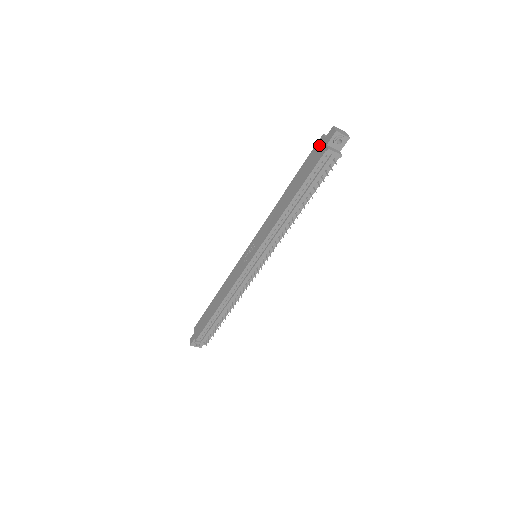
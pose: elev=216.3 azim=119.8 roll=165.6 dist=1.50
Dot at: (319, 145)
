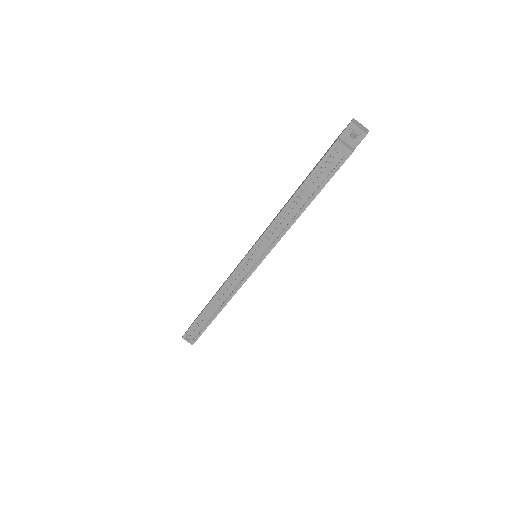
Dot at: (336, 139)
